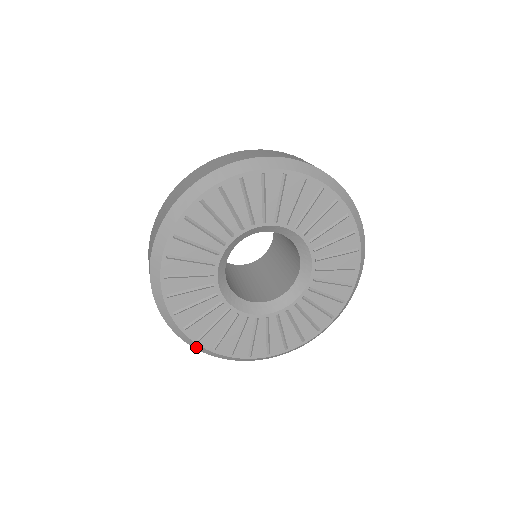
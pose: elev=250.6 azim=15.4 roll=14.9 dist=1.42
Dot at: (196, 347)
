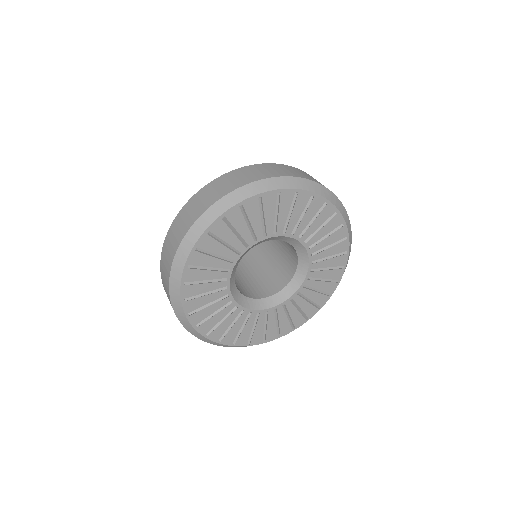
Dot at: occluded
